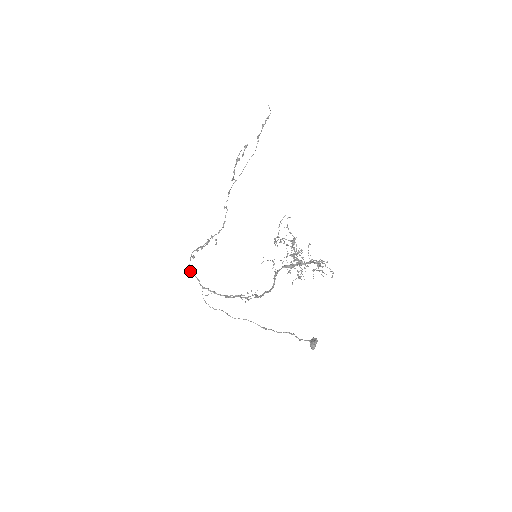
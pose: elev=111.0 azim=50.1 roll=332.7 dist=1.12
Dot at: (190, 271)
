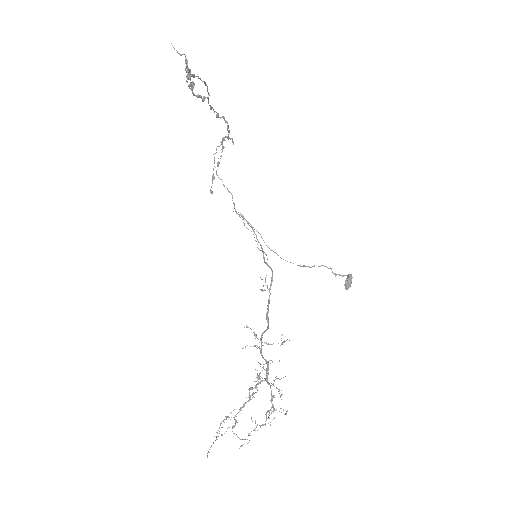
Dot at: (220, 179)
